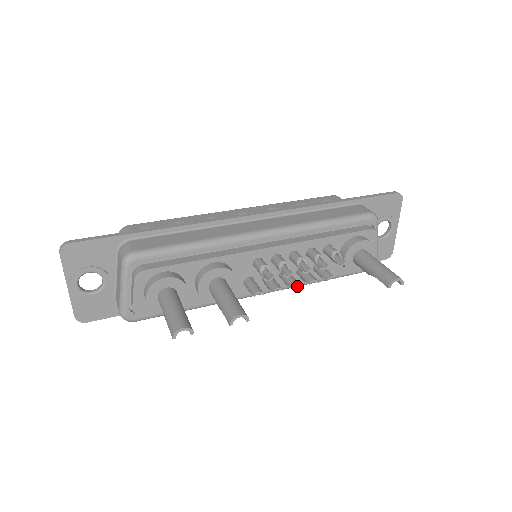
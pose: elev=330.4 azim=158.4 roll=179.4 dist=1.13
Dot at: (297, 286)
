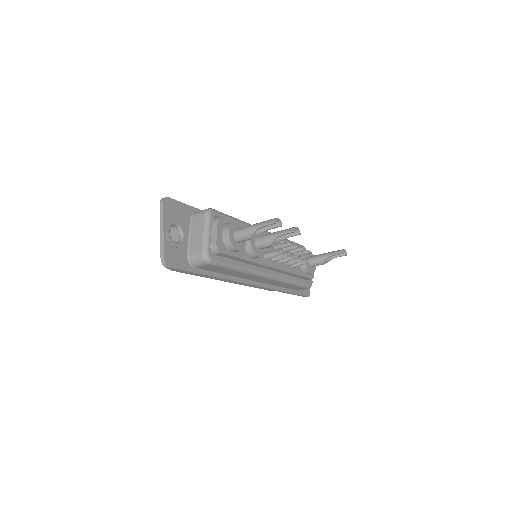
Dot at: (283, 280)
